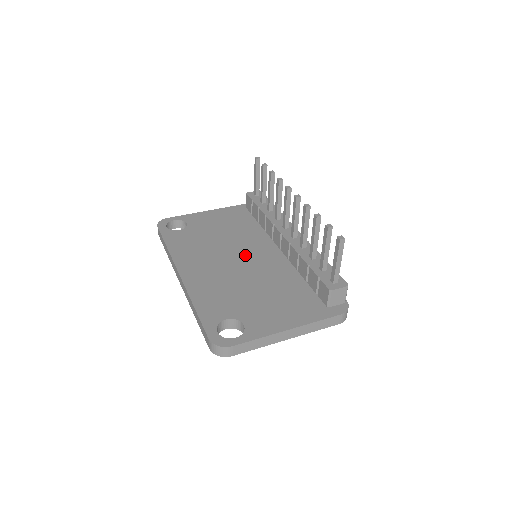
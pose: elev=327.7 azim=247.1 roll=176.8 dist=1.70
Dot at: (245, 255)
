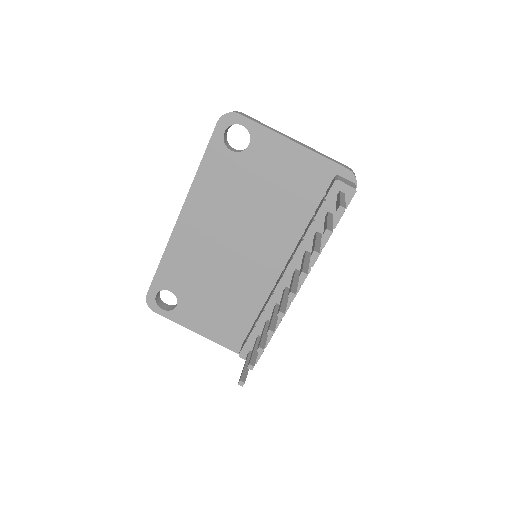
Dot at: (249, 246)
